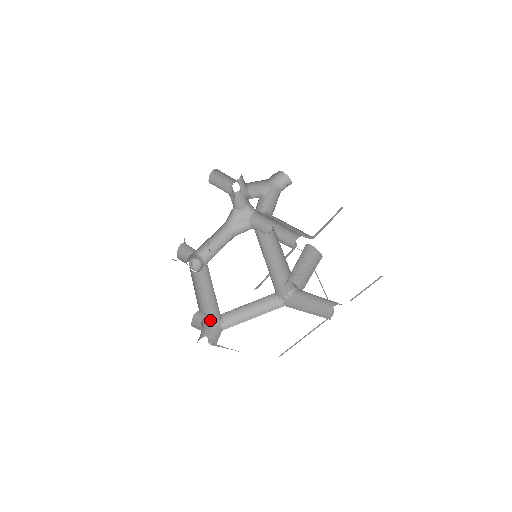
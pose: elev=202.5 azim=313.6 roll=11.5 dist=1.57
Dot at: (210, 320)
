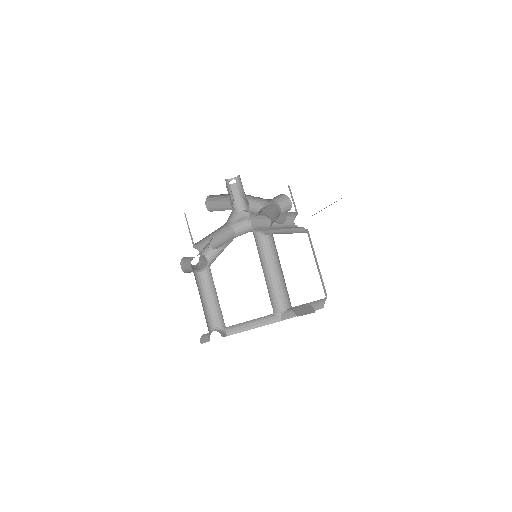
Dot at: (216, 325)
